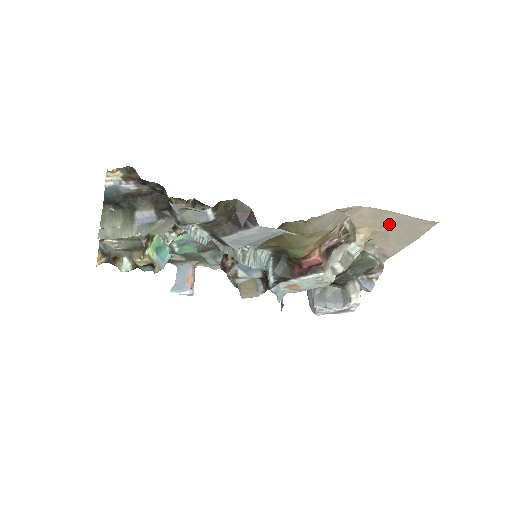
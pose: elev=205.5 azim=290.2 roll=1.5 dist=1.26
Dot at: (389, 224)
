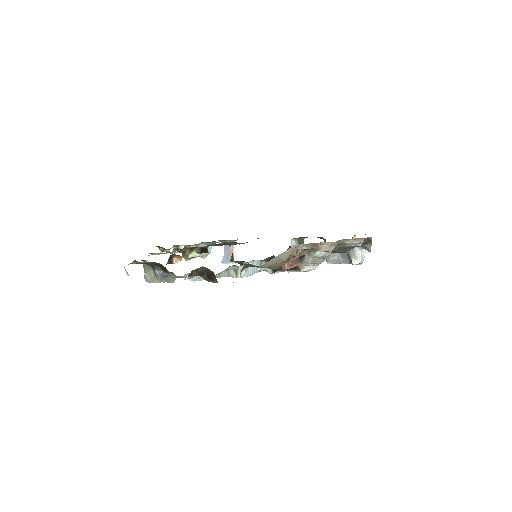
Dot at: occluded
